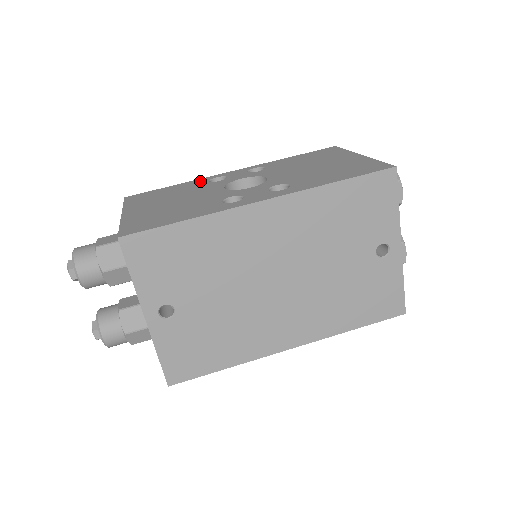
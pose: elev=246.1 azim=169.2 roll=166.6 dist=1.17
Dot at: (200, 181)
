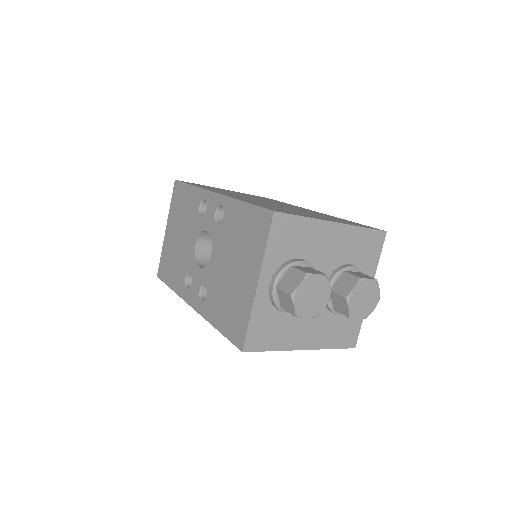
Dot at: (198, 198)
